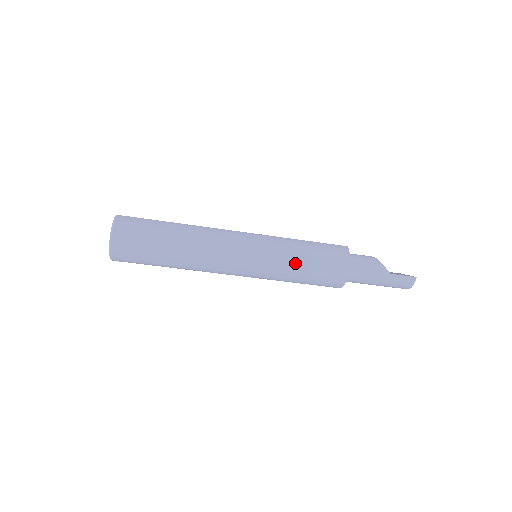
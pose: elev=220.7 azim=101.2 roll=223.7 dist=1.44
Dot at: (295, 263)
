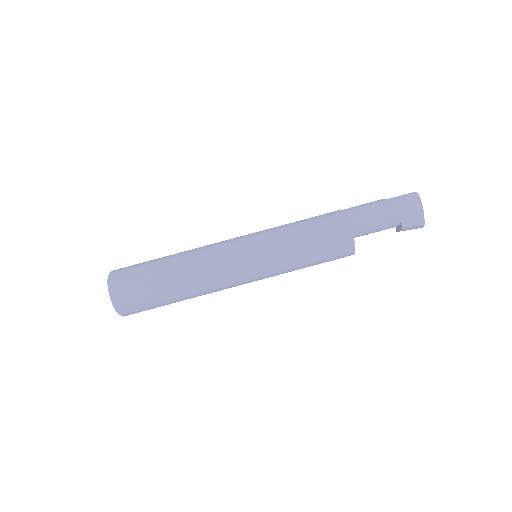
Dot at: (287, 227)
